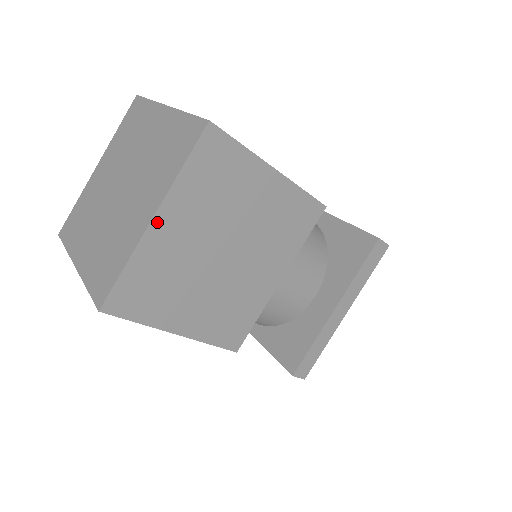
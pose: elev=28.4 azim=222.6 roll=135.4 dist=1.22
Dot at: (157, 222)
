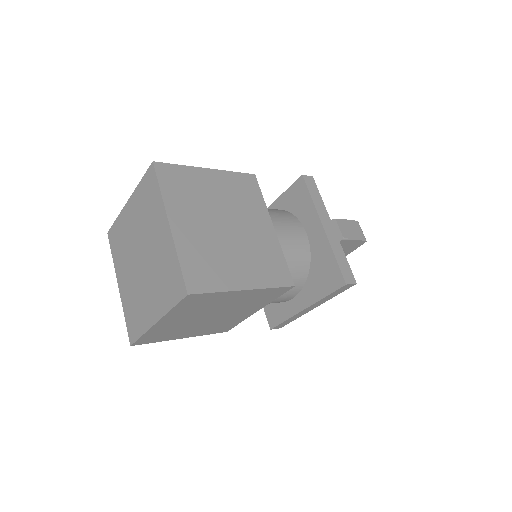
Dot at: (159, 323)
